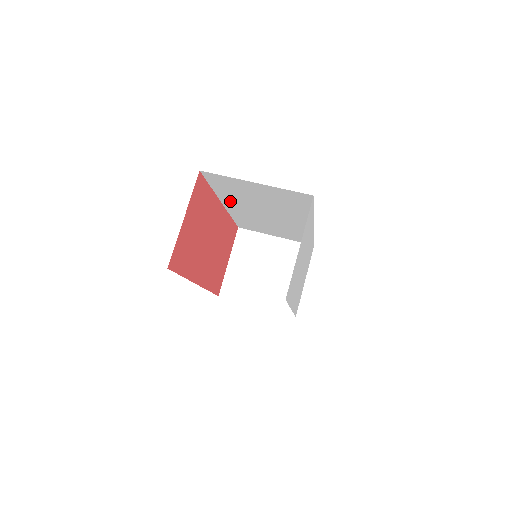
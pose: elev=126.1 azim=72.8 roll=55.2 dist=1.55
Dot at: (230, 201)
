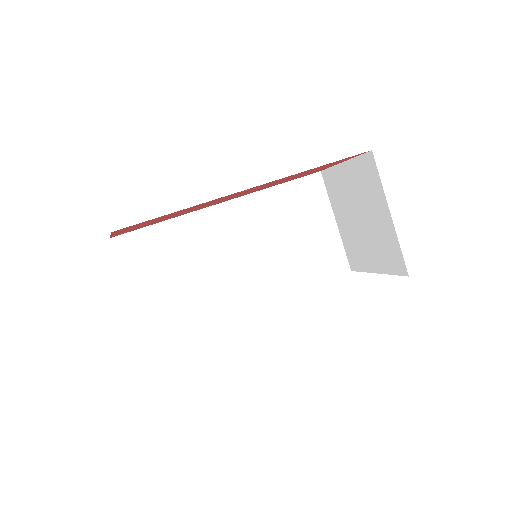
Dot at: occluded
